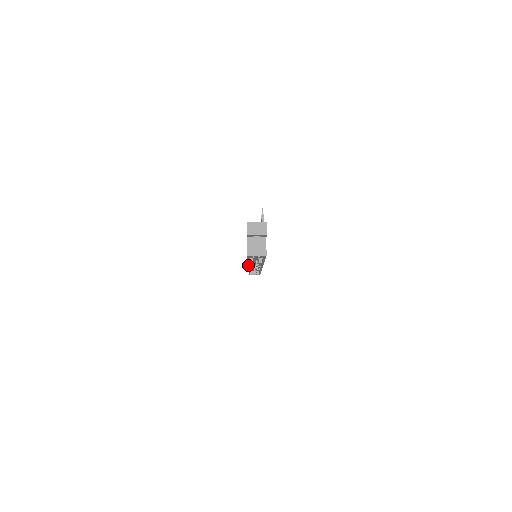
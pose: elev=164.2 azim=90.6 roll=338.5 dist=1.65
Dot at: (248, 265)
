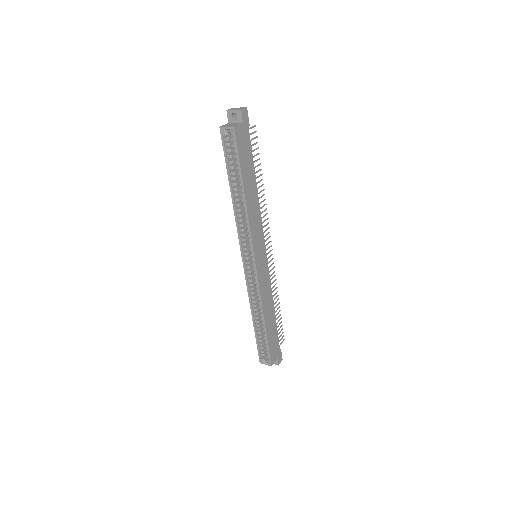
Dot at: (237, 227)
